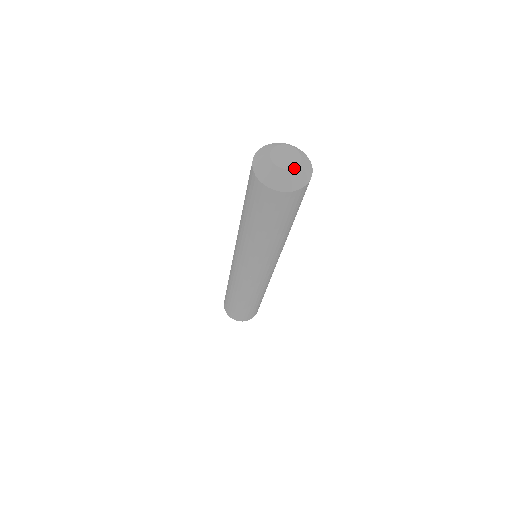
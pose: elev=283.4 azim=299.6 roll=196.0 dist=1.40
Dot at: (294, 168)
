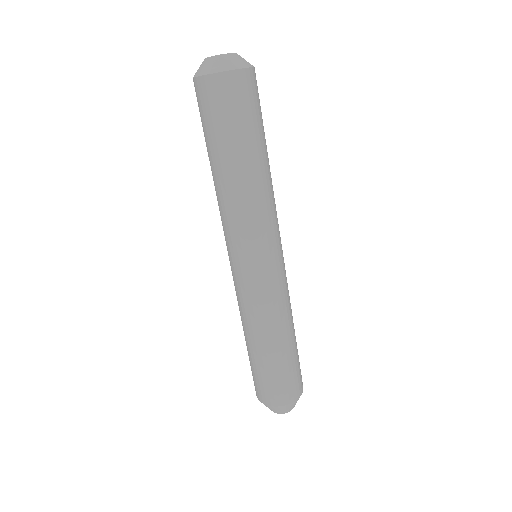
Dot at: (214, 56)
